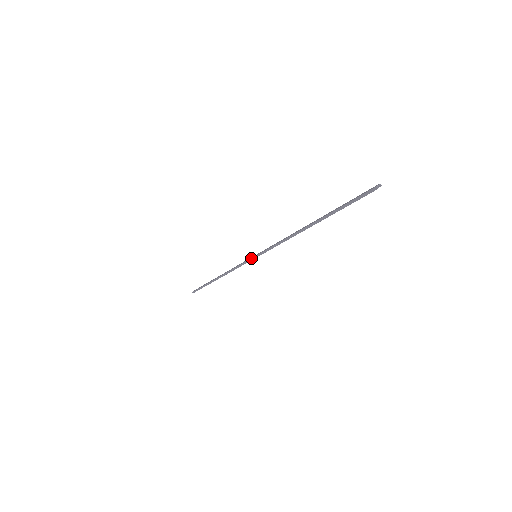
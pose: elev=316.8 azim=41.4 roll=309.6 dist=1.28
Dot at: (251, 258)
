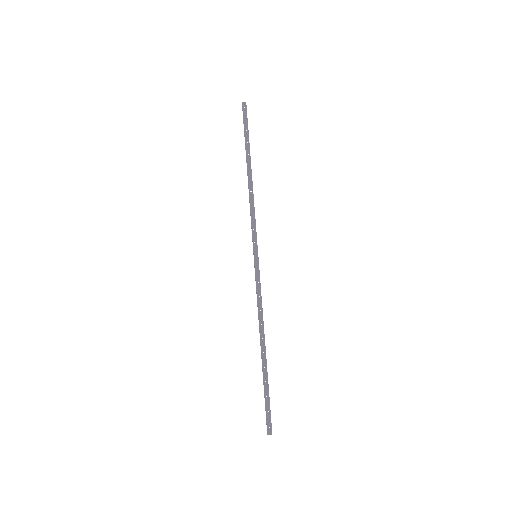
Dot at: (253, 250)
